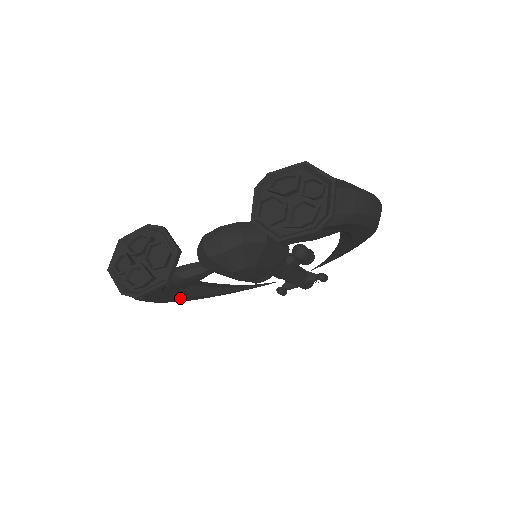
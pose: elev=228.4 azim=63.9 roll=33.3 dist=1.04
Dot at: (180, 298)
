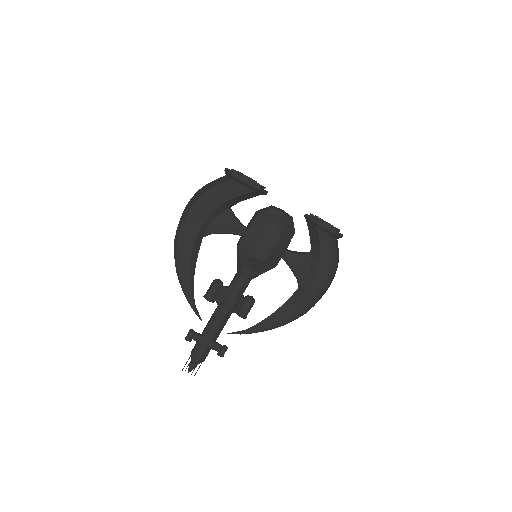
Dot at: (194, 234)
